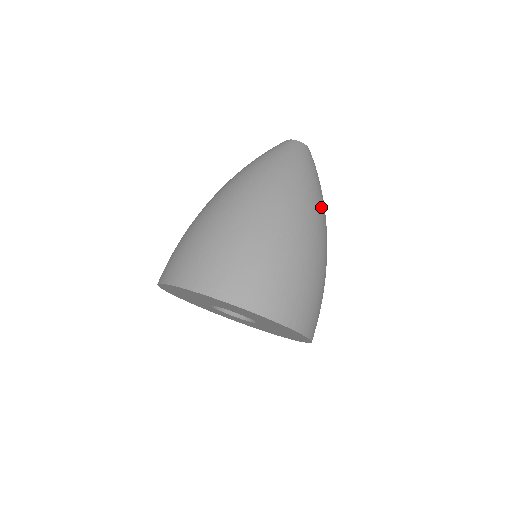
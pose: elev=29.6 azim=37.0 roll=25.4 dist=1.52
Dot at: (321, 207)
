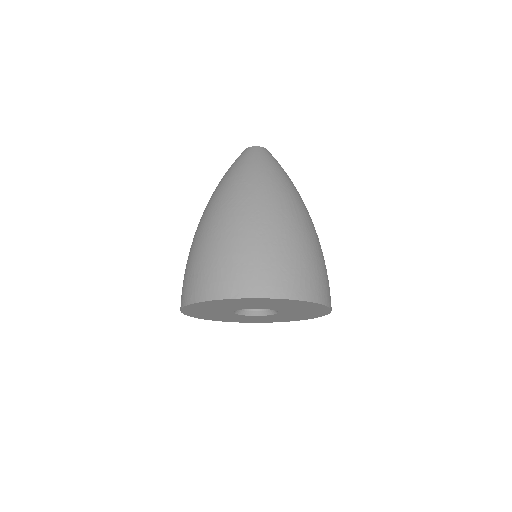
Dot at: (257, 184)
